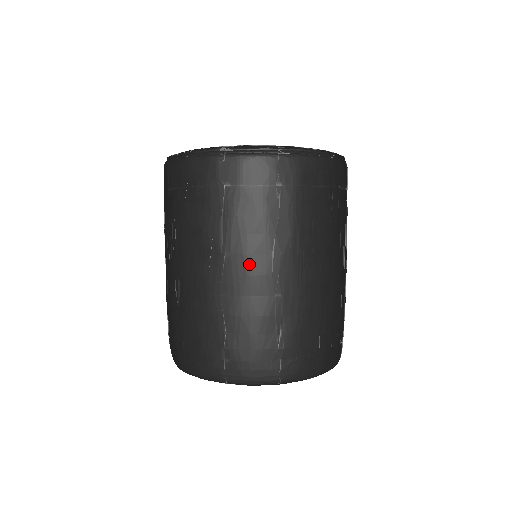
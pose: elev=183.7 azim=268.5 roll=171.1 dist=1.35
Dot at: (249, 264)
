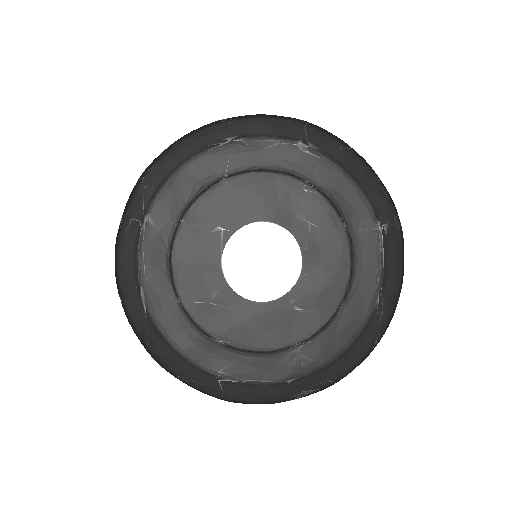
Dot at: occluded
